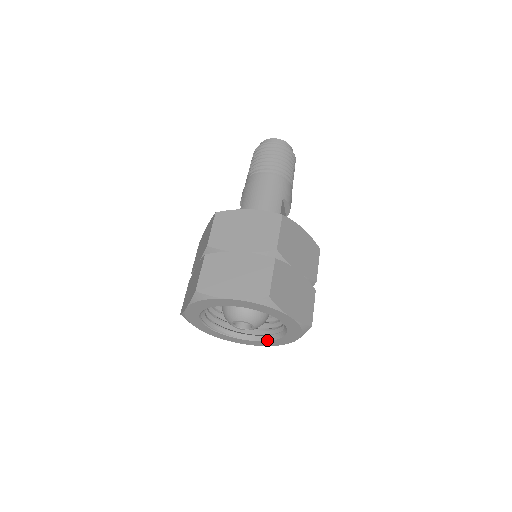
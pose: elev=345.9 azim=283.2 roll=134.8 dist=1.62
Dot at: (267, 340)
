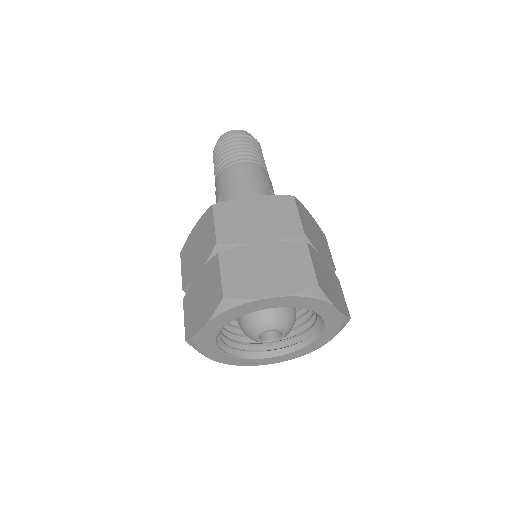
Dot at: (290, 352)
